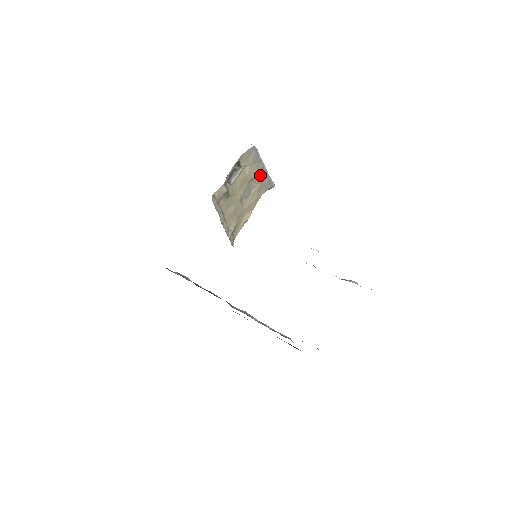
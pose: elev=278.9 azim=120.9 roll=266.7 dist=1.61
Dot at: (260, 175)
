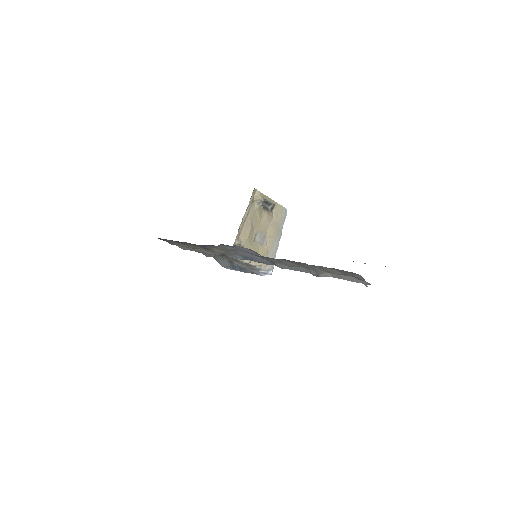
Dot at: (273, 242)
